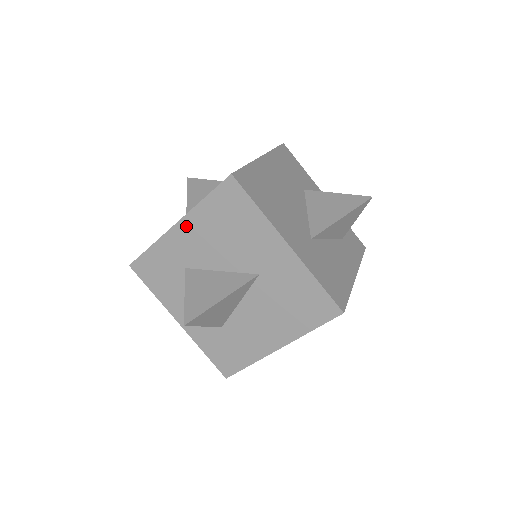
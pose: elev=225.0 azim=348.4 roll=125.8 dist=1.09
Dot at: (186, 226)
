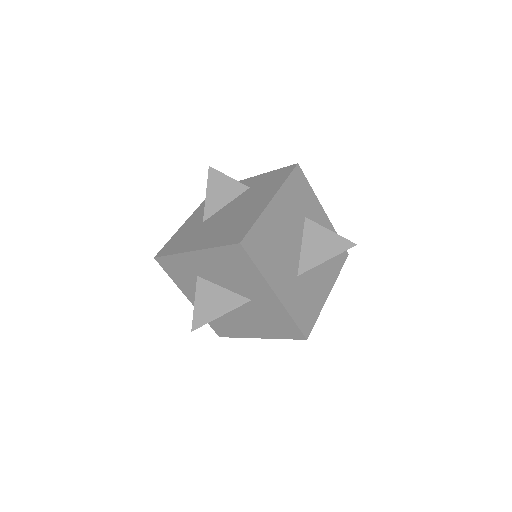
Dot at: (201, 255)
